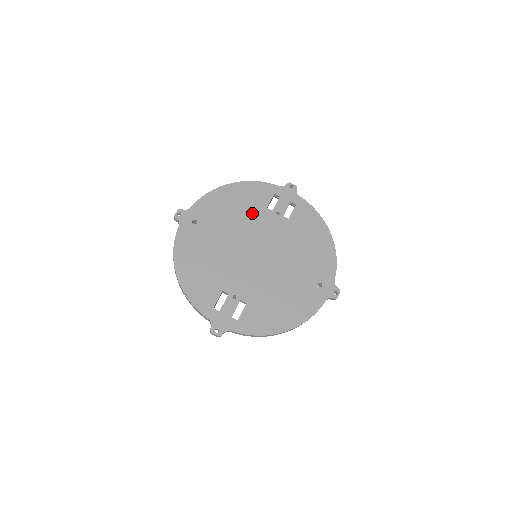
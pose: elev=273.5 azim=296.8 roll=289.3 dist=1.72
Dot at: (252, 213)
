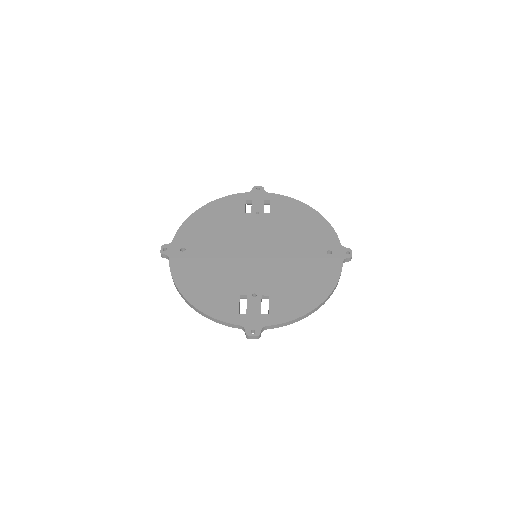
Dot at: (233, 222)
